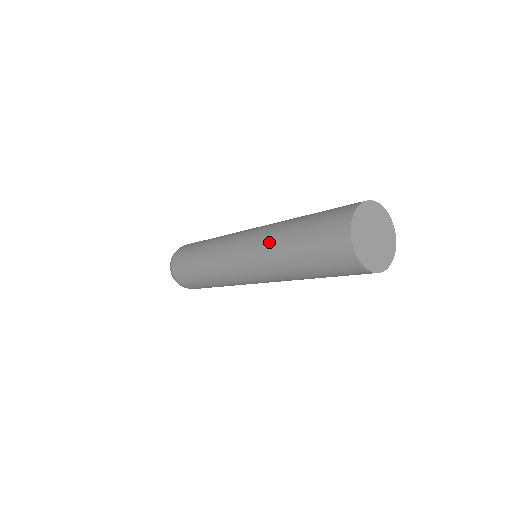
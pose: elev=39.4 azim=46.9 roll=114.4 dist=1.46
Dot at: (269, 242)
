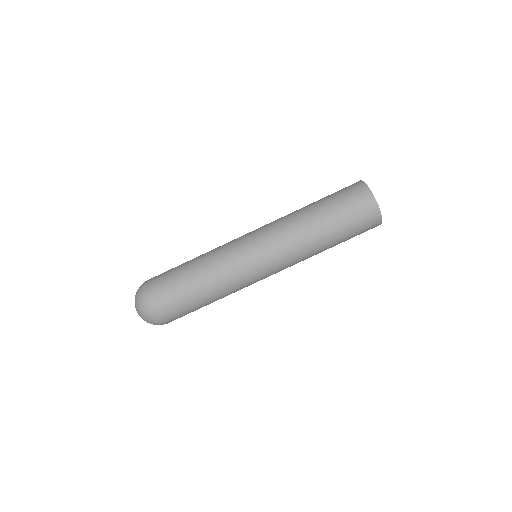
Dot at: (291, 218)
